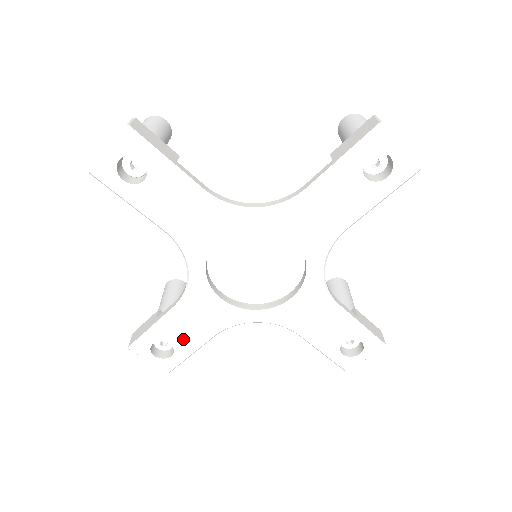
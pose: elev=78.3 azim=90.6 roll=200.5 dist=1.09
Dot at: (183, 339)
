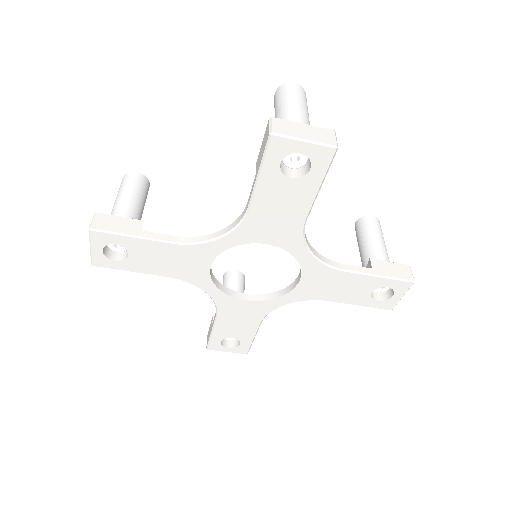
Dot at: (144, 261)
